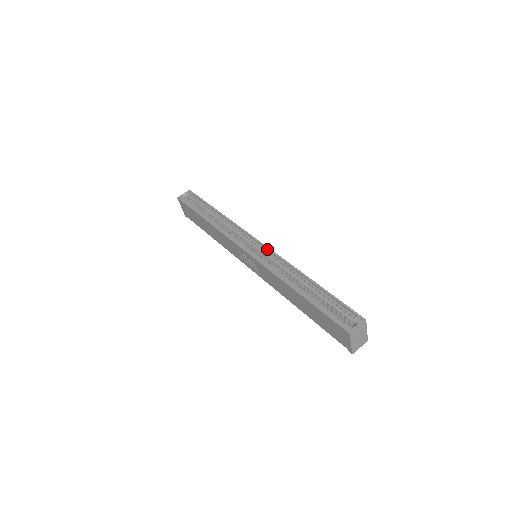
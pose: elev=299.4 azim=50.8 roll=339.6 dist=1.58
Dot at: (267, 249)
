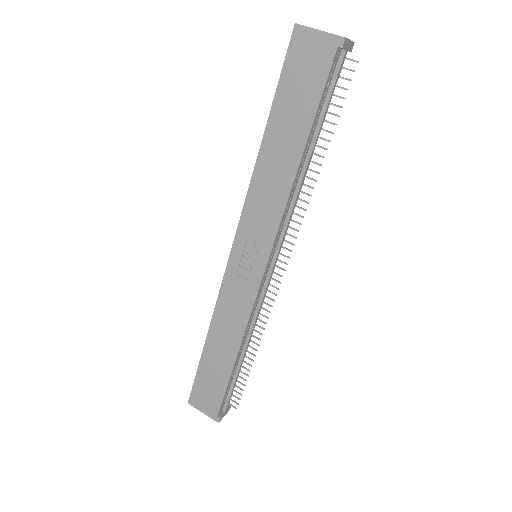
Dot at: occluded
